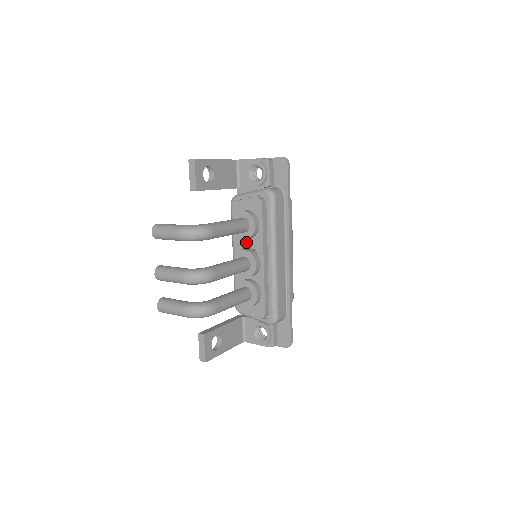
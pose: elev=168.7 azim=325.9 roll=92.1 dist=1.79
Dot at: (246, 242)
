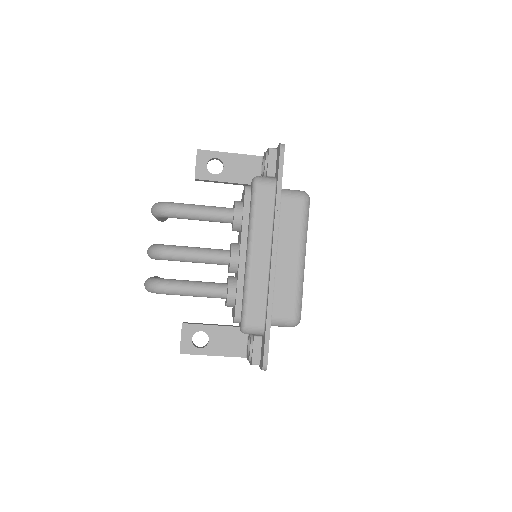
Dot at: (239, 236)
